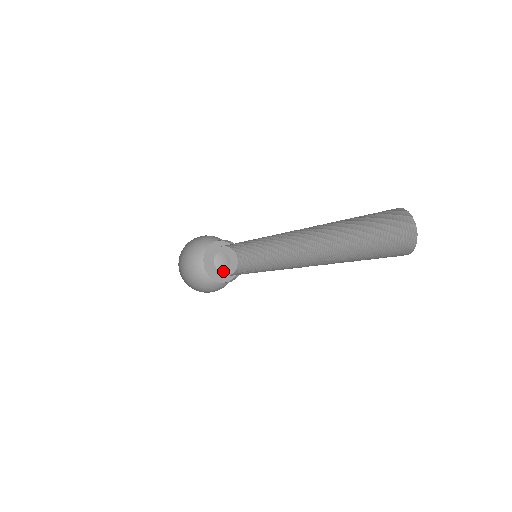
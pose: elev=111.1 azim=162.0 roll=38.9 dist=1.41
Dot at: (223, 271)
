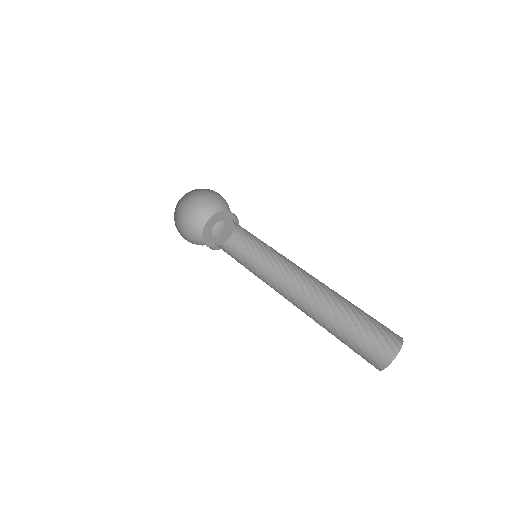
Dot at: (220, 236)
